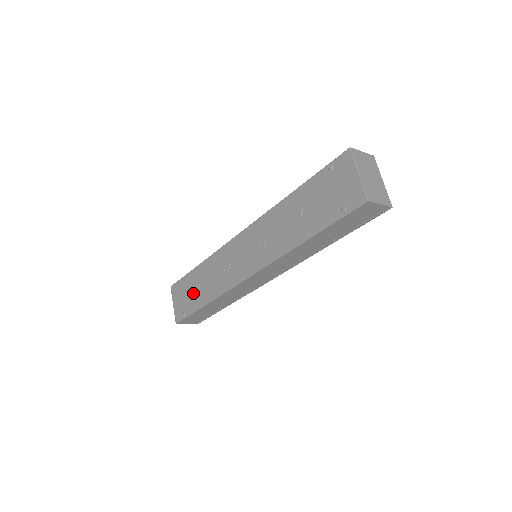
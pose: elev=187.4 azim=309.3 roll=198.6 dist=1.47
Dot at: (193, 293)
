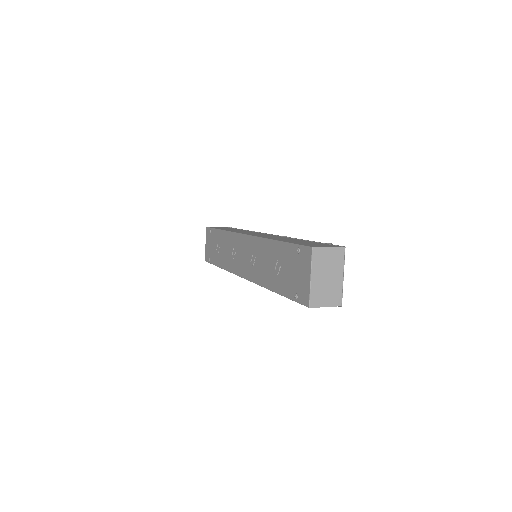
Dot at: (215, 249)
